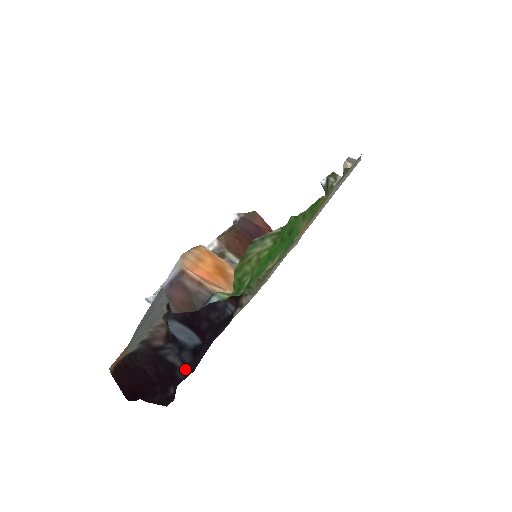
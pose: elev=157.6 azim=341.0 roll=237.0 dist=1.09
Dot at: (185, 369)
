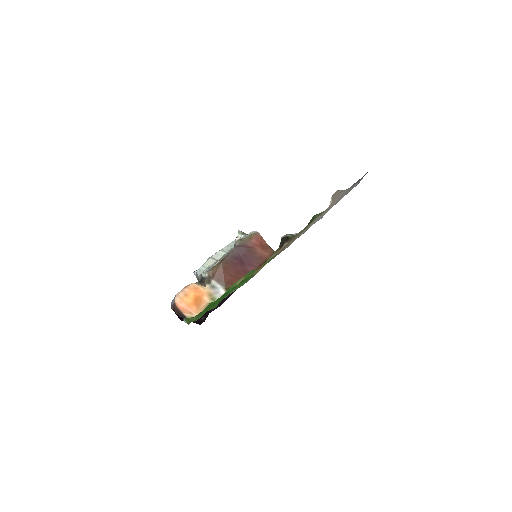
Dot at: occluded
